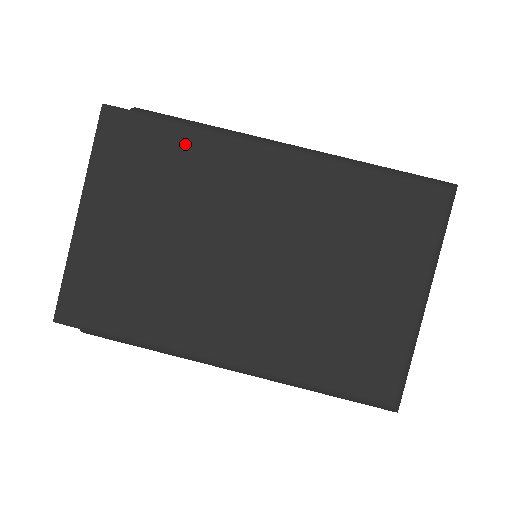
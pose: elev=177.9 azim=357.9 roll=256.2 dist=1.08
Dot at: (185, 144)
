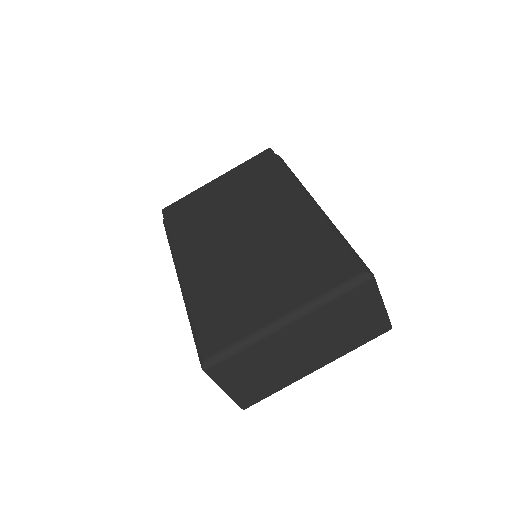
Dot at: (277, 176)
